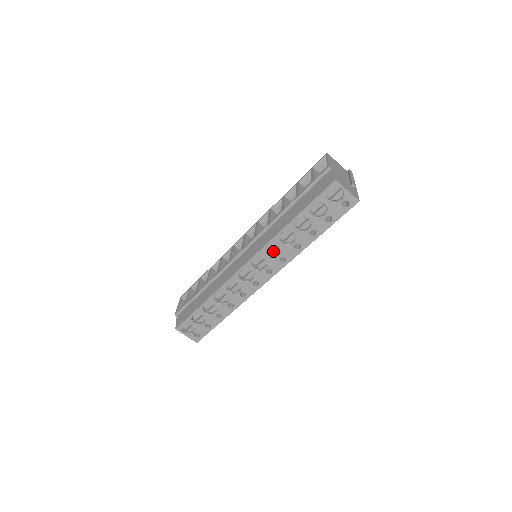
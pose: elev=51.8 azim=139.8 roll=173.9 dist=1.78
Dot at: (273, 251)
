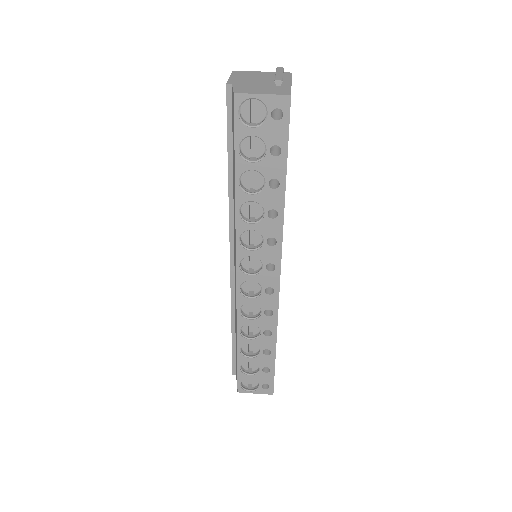
Dot at: (254, 239)
